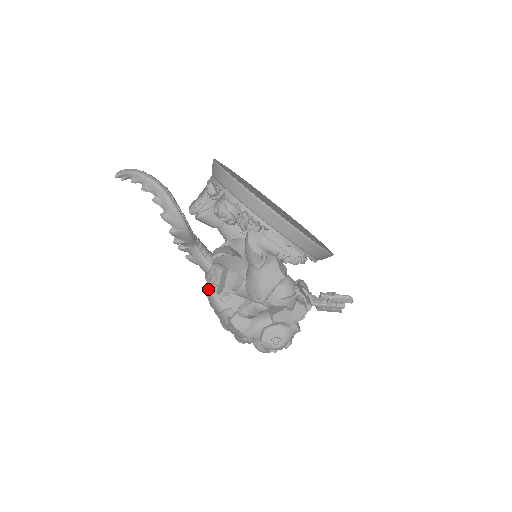
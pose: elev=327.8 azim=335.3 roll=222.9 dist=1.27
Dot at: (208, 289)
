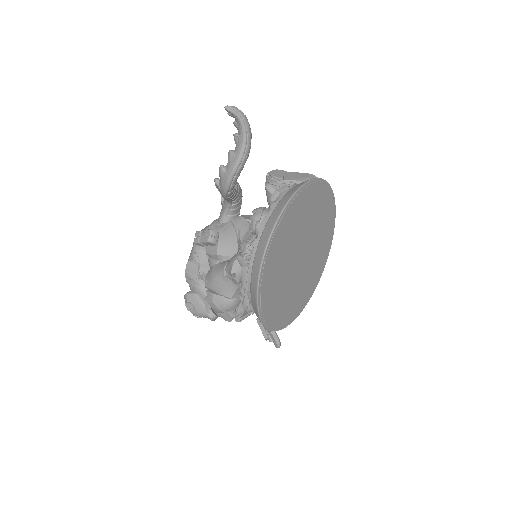
Dot at: (196, 234)
